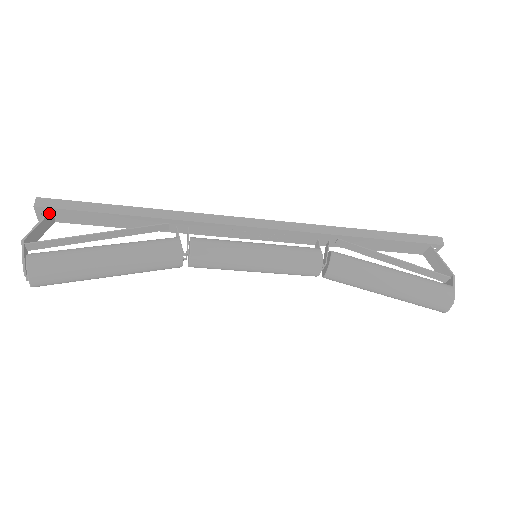
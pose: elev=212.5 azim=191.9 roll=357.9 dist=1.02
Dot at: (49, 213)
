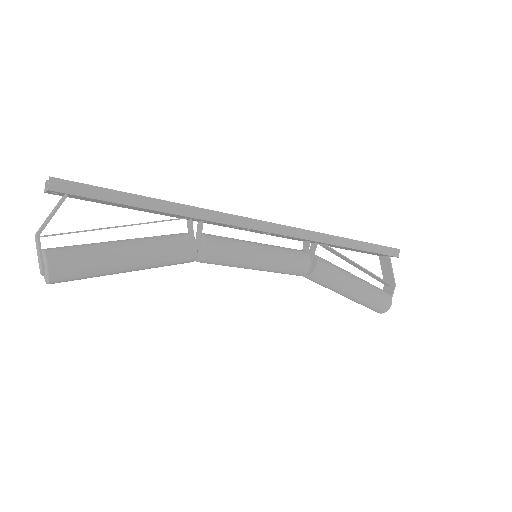
Dot at: occluded
